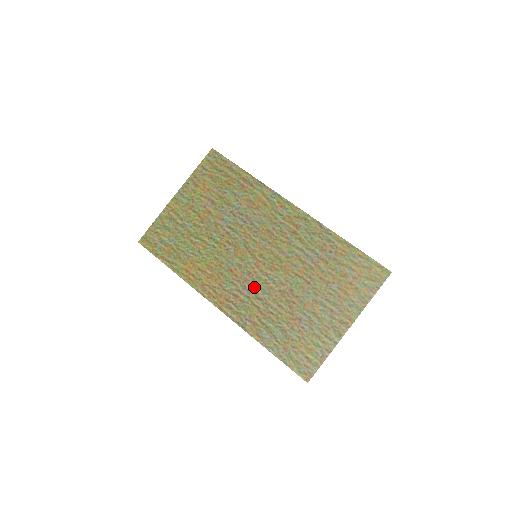
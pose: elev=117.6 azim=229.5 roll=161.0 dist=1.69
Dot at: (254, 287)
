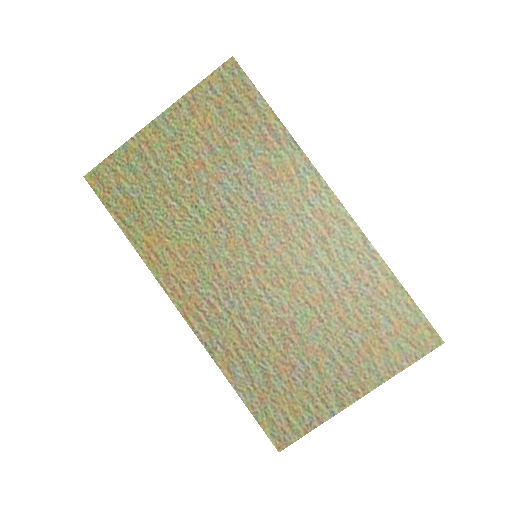
Dot at: (241, 301)
